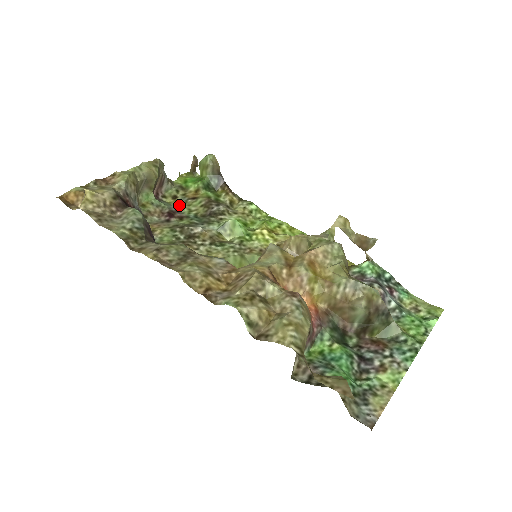
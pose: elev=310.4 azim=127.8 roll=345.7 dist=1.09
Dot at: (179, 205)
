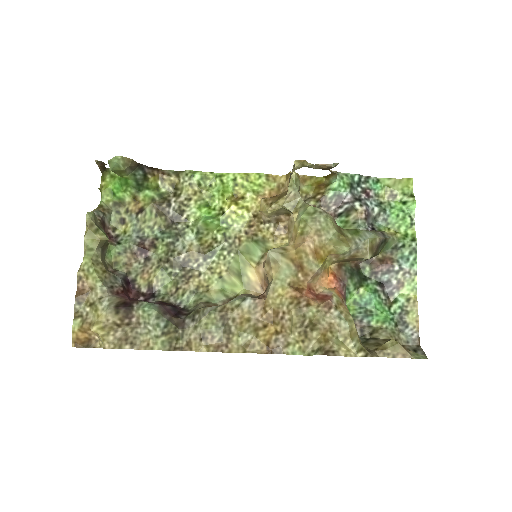
Dot at: (136, 230)
